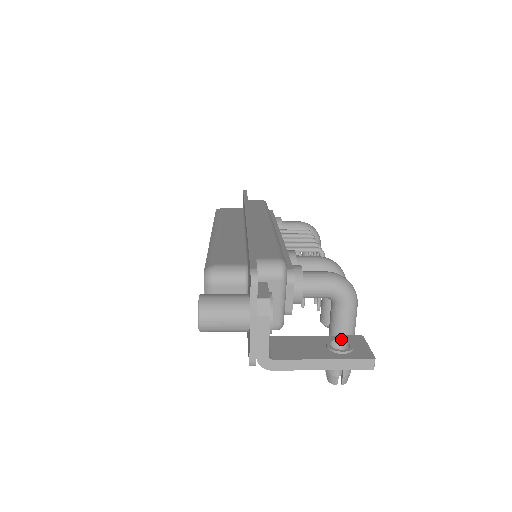
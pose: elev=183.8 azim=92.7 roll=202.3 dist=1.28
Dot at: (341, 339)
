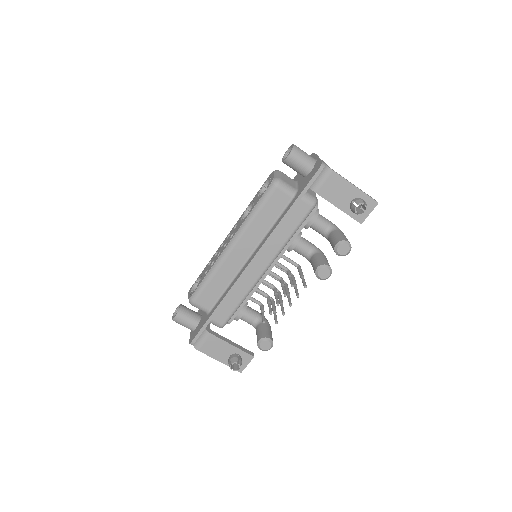
Dot at: occluded
